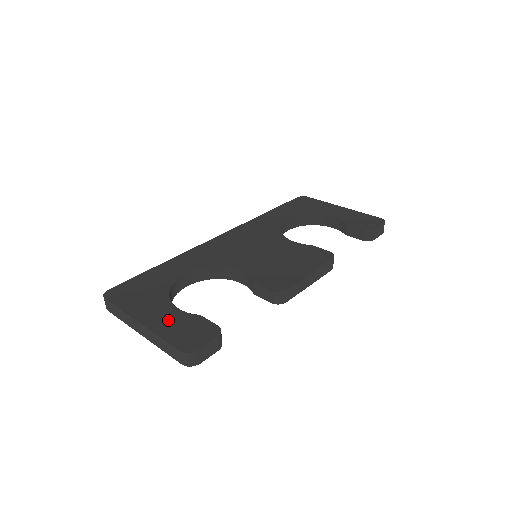
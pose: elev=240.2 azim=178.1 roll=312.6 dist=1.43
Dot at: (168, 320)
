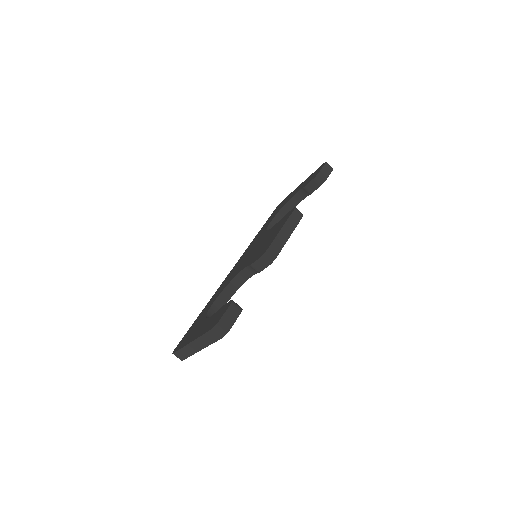
Dot at: (205, 326)
